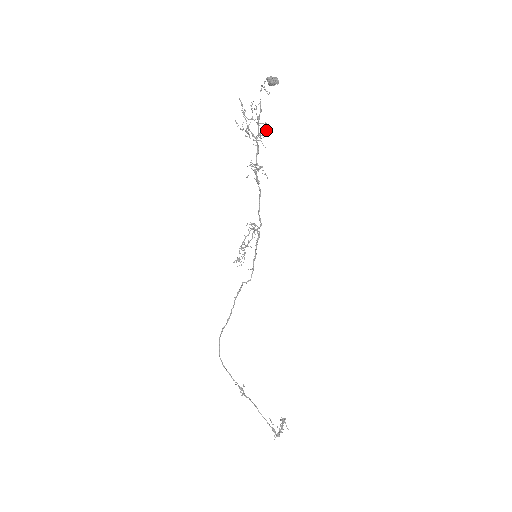
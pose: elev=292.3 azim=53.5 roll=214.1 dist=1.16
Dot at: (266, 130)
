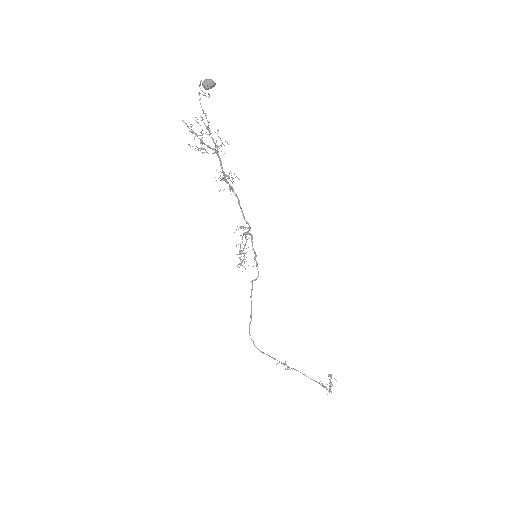
Dot at: occluded
